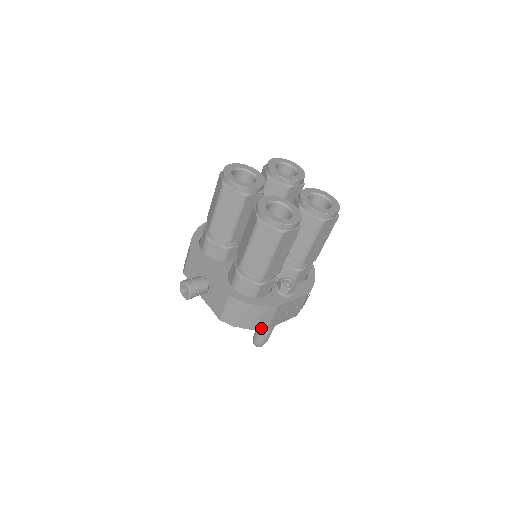
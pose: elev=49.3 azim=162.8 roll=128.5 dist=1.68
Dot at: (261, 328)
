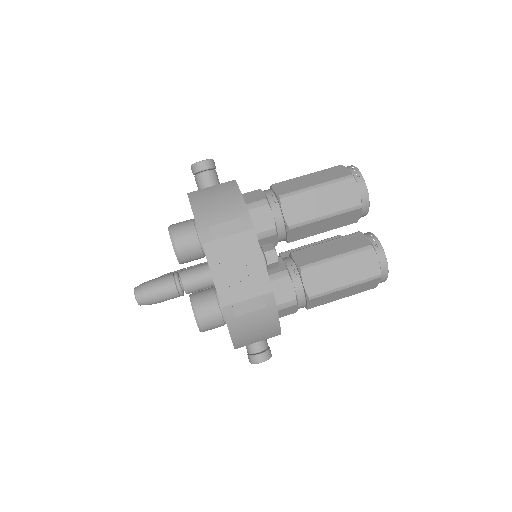
Dot at: (204, 234)
